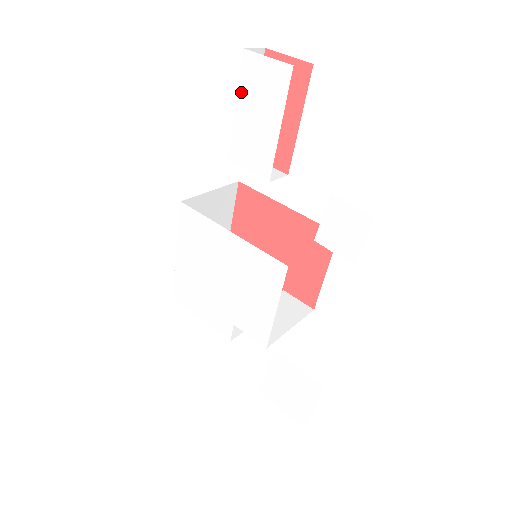
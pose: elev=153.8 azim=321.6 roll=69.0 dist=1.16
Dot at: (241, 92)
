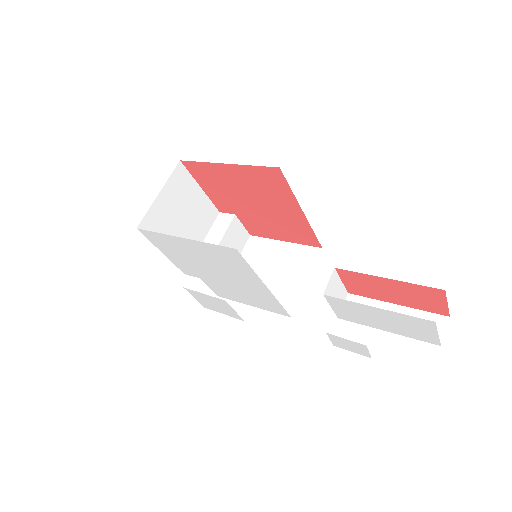
Dot at: (394, 314)
